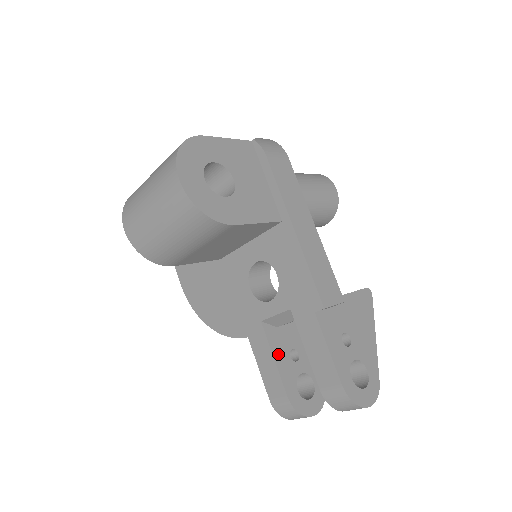
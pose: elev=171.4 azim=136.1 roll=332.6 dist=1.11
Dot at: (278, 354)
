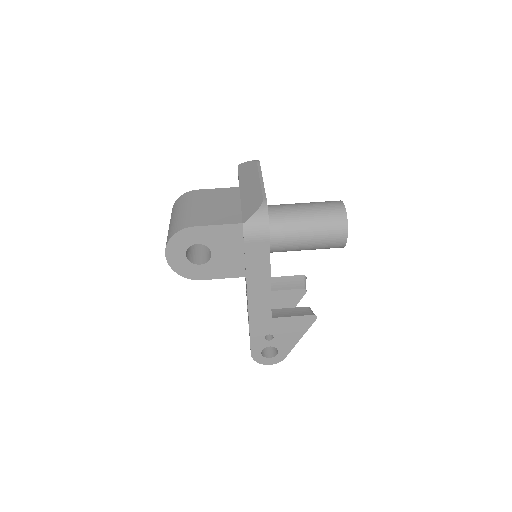
Dot at: occluded
